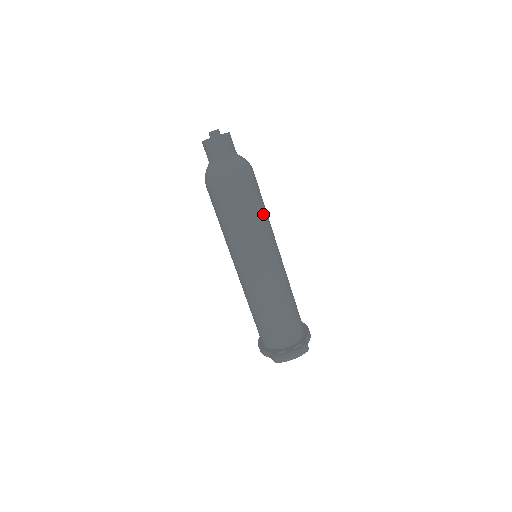
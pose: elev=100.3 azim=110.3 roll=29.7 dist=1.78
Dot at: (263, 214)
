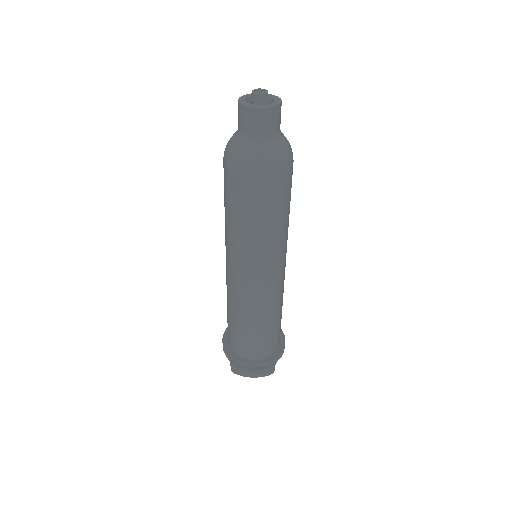
Dot at: (282, 222)
